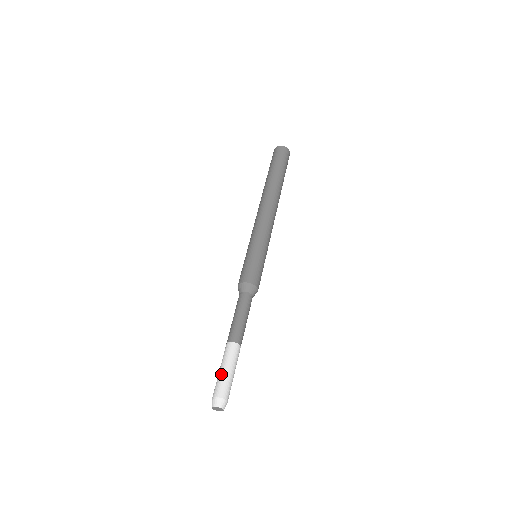
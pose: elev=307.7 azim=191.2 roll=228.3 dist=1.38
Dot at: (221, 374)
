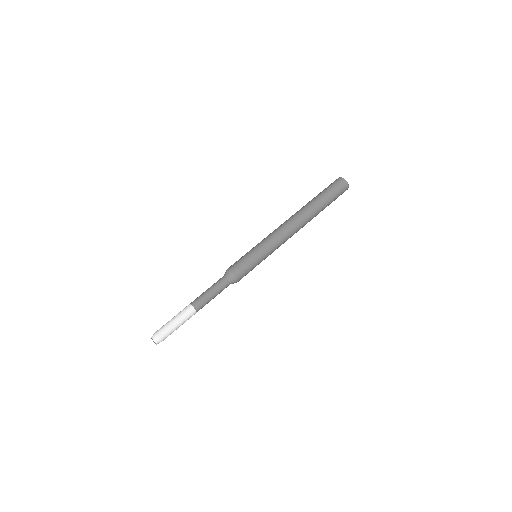
Dot at: (172, 324)
